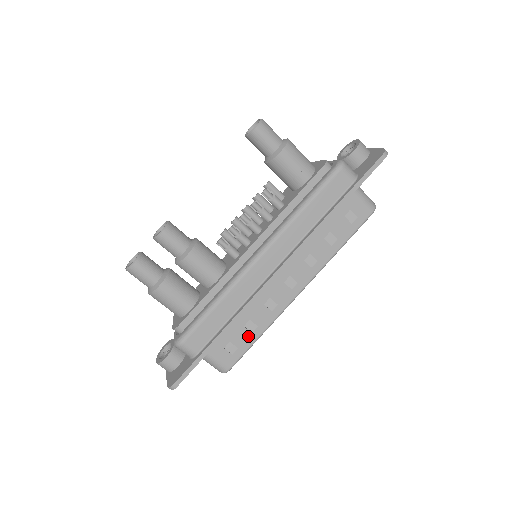
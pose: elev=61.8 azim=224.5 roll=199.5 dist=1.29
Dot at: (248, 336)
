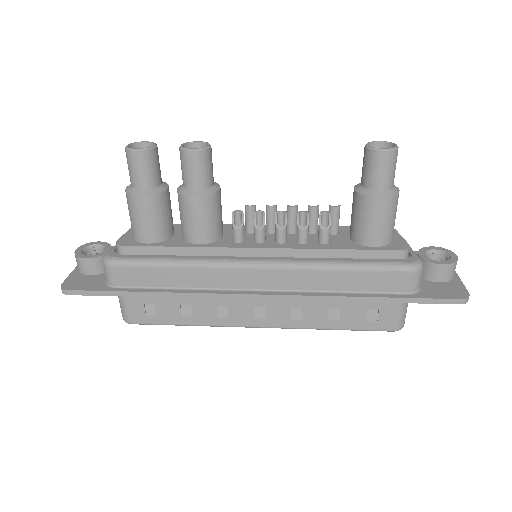
Dot at: (175, 315)
